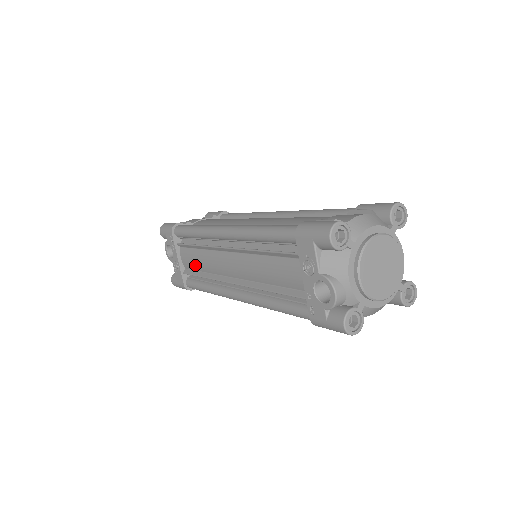
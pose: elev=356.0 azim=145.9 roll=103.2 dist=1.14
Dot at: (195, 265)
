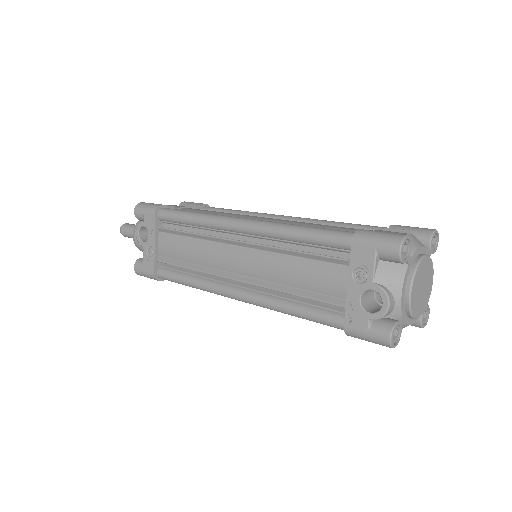
Dot at: (179, 254)
